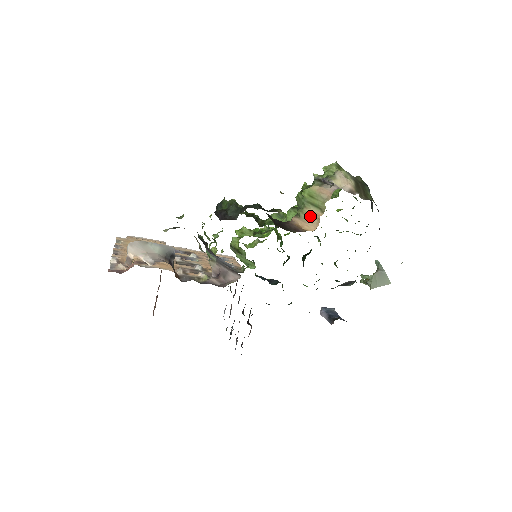
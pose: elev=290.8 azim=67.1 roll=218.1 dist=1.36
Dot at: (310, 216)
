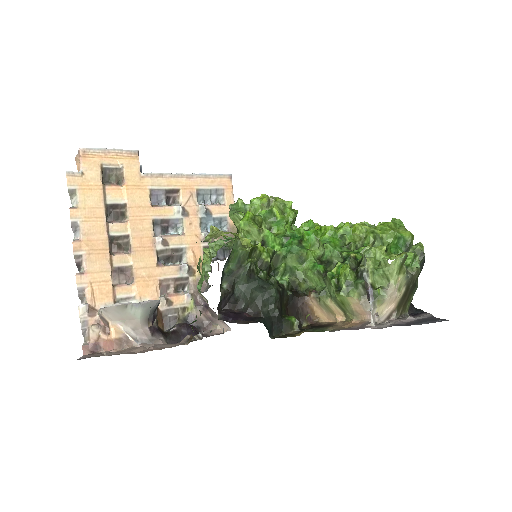
Dot at: (330, 310)
